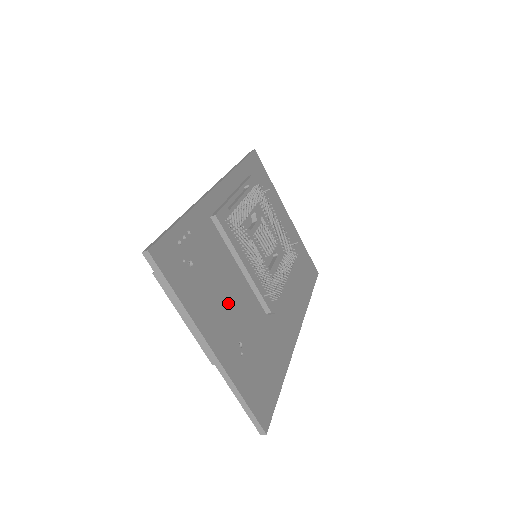
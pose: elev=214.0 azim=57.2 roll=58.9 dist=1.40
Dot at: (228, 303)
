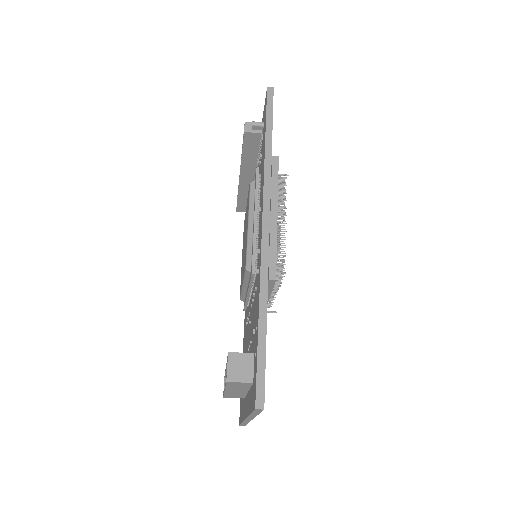
Dot at: occluded
